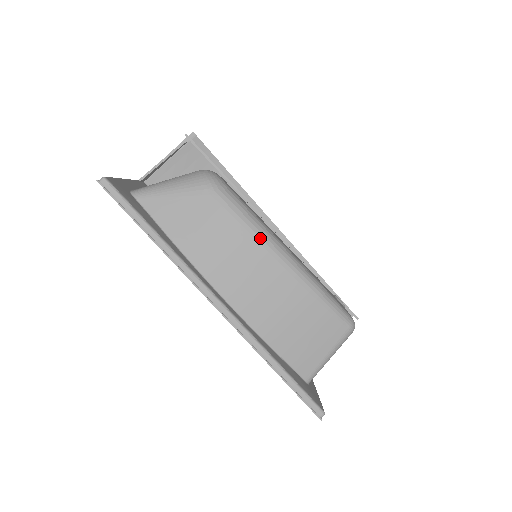
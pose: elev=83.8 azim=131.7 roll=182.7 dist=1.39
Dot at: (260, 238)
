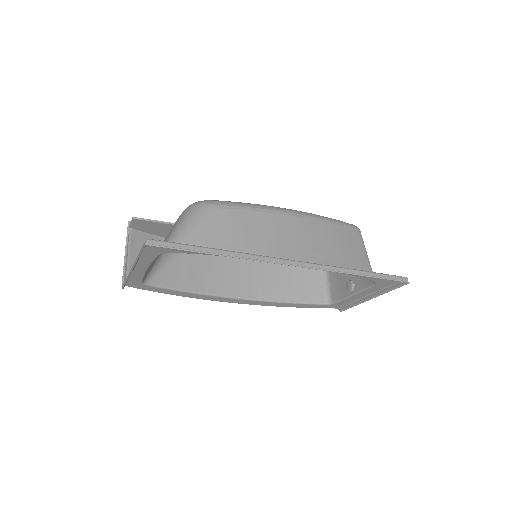
Dot at: (269, 210)
